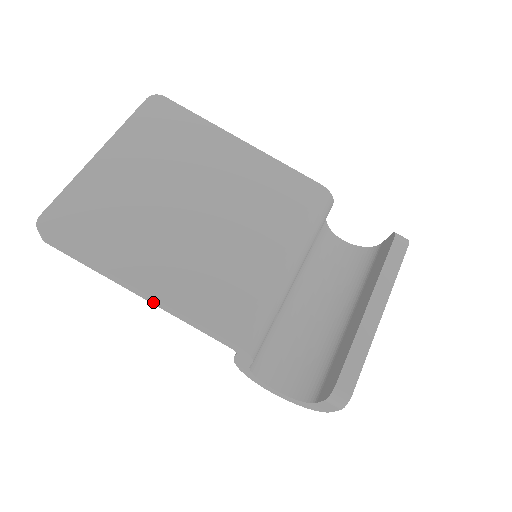
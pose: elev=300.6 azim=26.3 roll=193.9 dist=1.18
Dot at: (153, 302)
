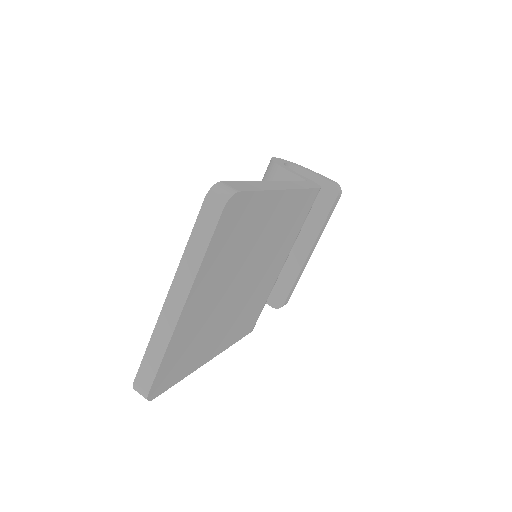
Dot at: occluded
